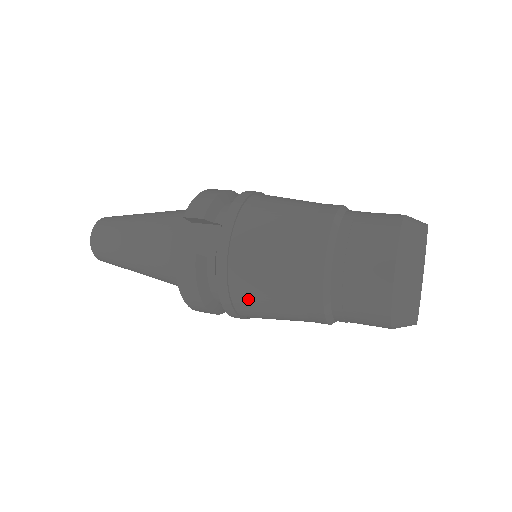
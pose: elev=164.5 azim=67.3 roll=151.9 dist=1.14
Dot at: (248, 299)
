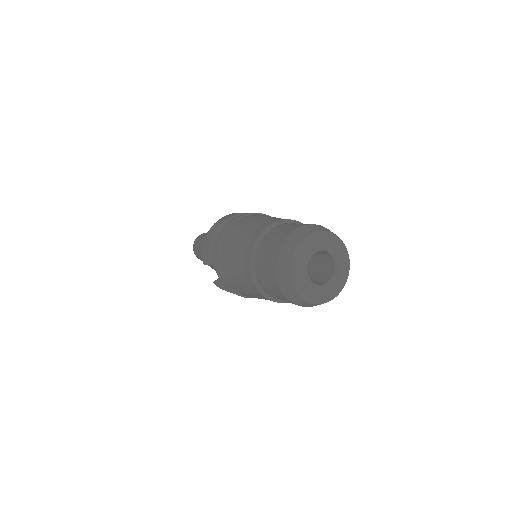
Dot at: occluded
